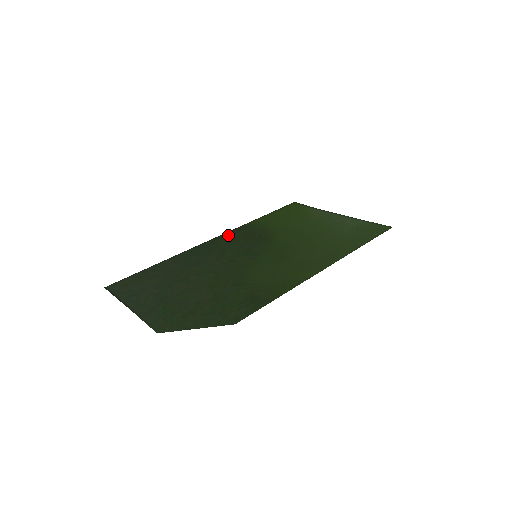
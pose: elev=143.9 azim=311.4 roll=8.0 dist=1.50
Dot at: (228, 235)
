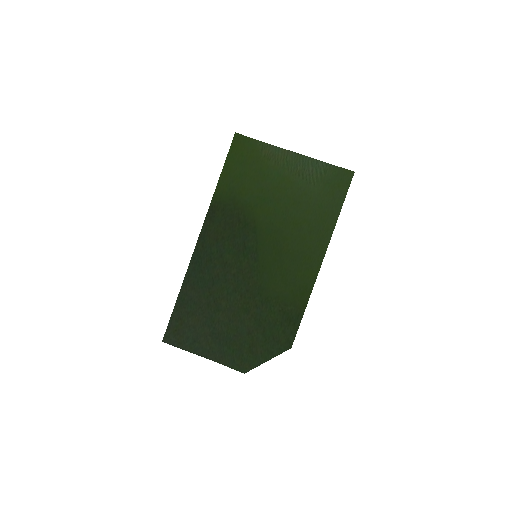
Dot at: (209, 227)
